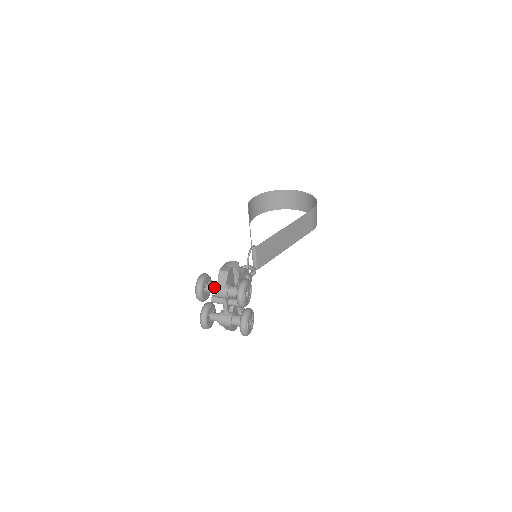
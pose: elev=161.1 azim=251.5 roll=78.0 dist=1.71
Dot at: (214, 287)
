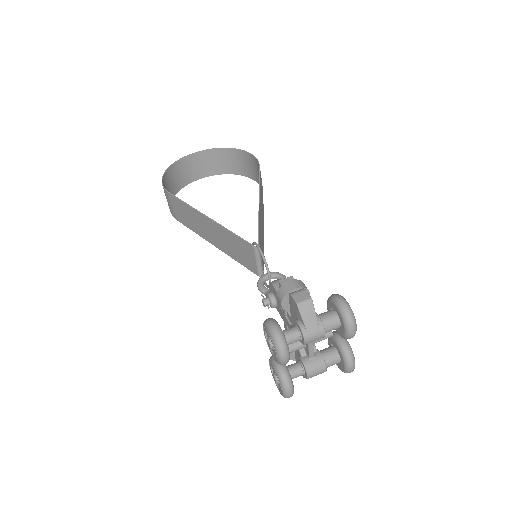
Dot at: (297, 332)
